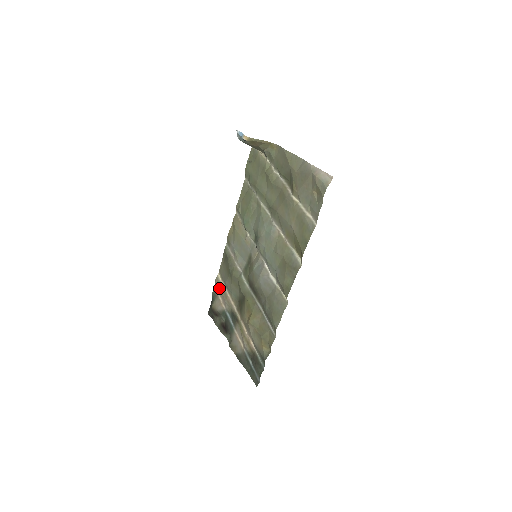
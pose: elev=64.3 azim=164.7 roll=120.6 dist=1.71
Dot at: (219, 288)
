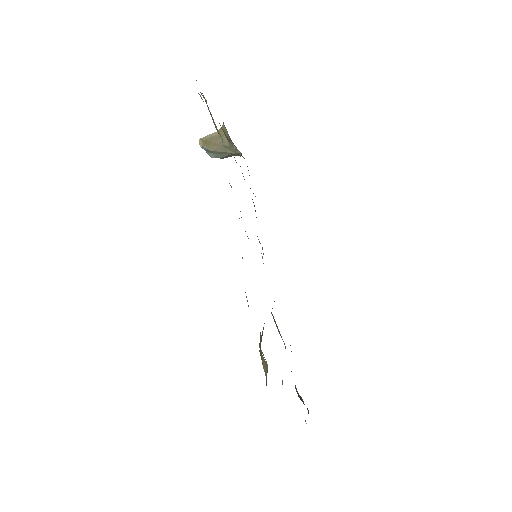
Dot at: occluded
